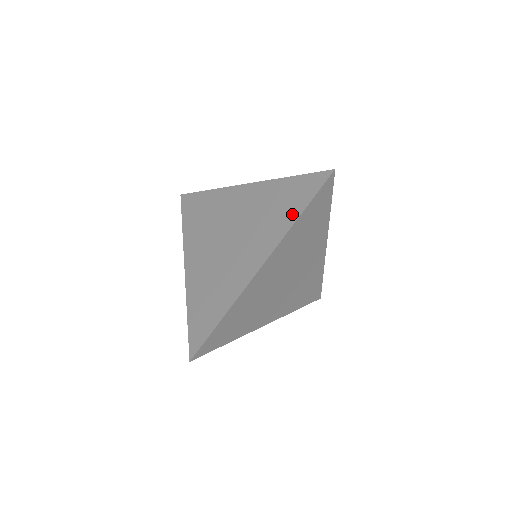
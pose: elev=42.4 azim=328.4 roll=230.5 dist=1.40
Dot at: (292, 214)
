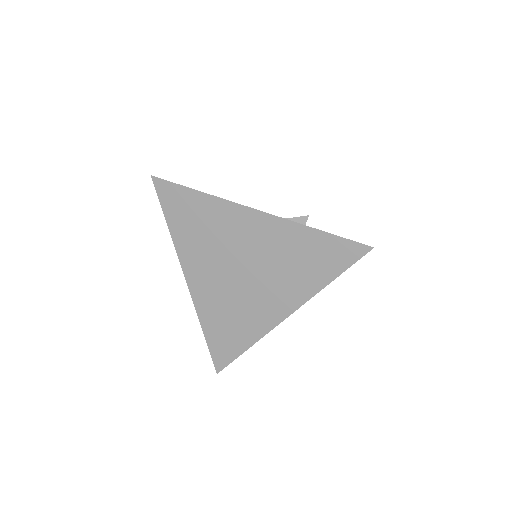
Dot at: (321, 277)
